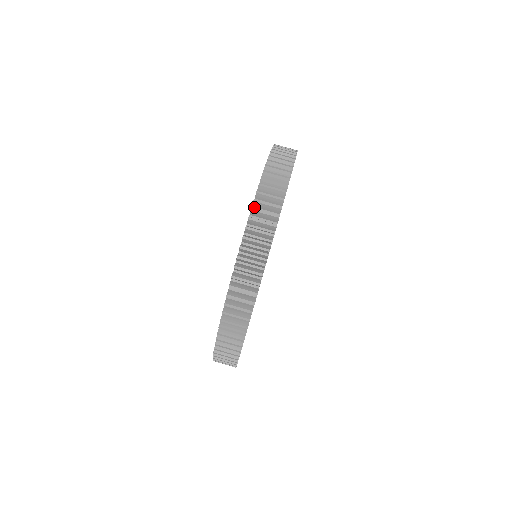
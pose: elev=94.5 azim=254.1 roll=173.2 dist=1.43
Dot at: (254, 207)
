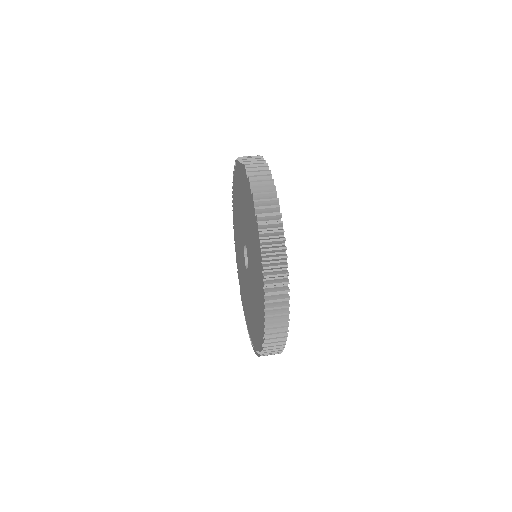
Dot at: occluded
